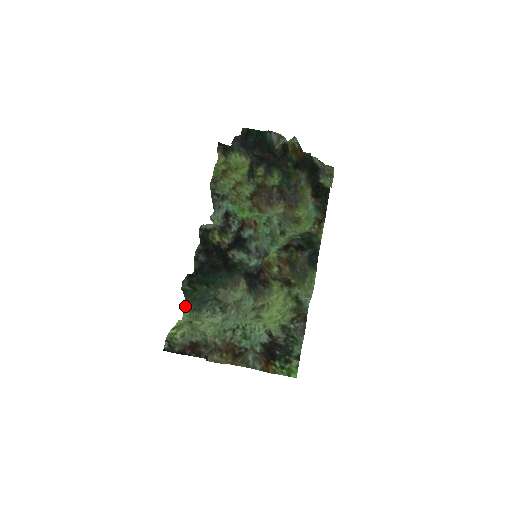
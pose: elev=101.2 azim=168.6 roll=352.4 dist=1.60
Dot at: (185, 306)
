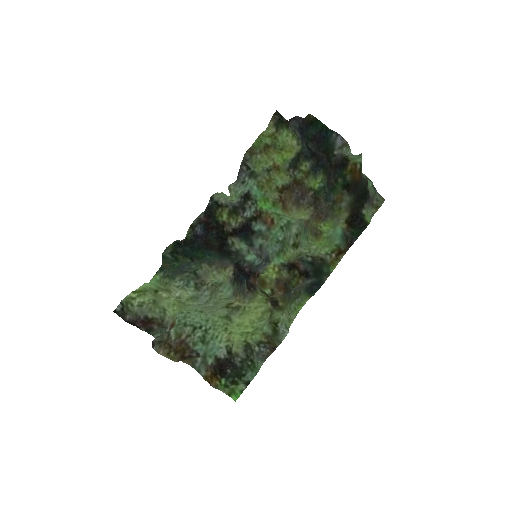
Dot at: (159, 270)
